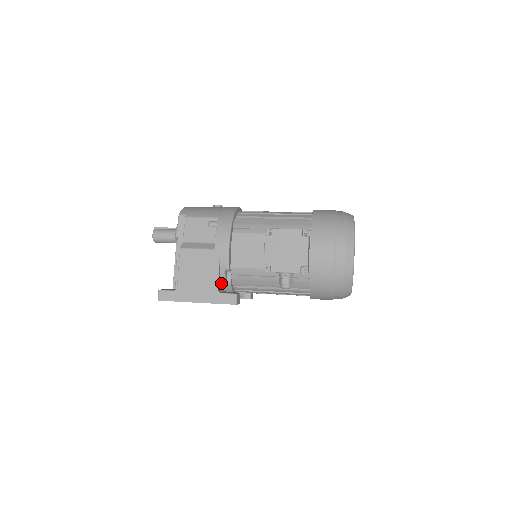
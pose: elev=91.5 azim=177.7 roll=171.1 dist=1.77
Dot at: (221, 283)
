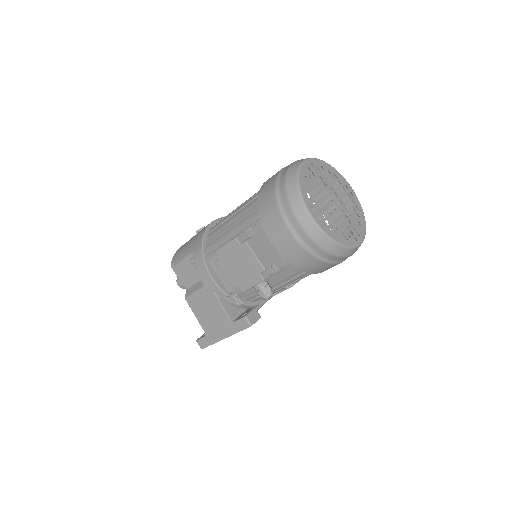
Dot at: (235, 307)
